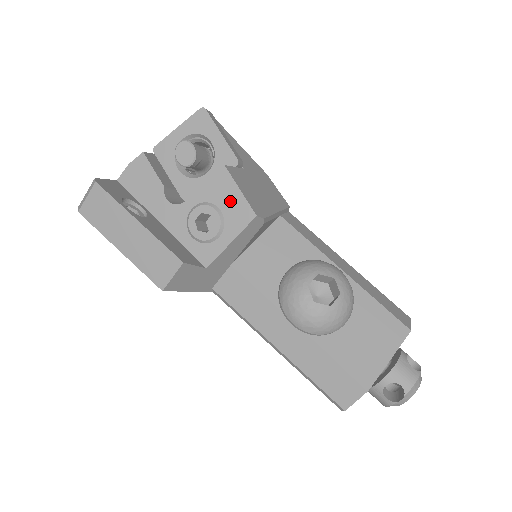
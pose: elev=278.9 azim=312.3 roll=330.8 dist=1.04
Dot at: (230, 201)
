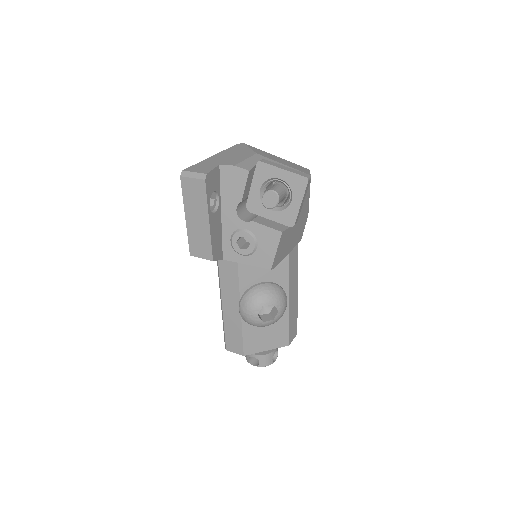
Dot at: (266, 249)
